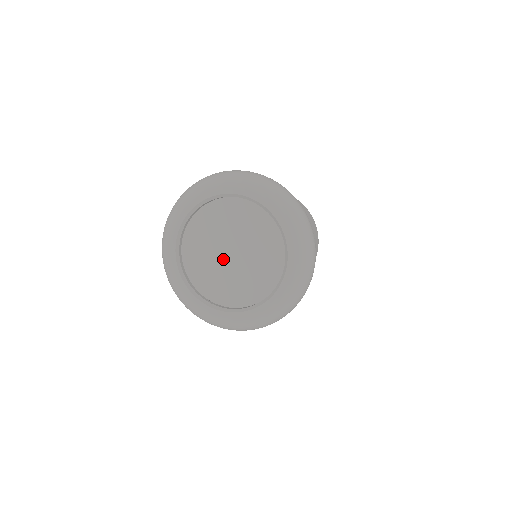
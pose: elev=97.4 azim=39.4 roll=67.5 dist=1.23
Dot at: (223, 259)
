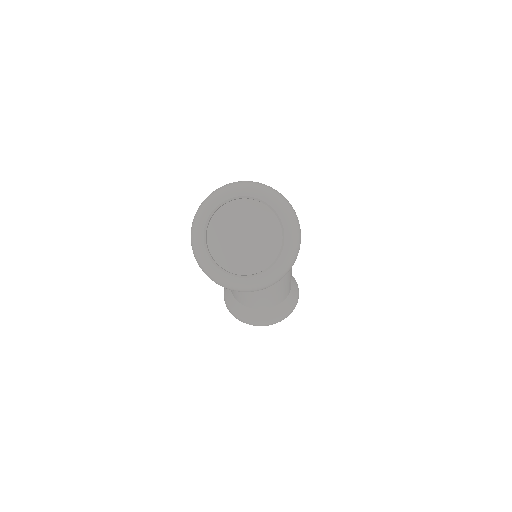
Dot at: (242, 249)
